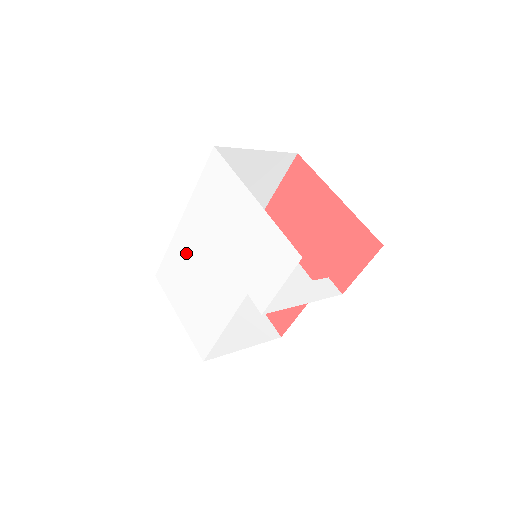
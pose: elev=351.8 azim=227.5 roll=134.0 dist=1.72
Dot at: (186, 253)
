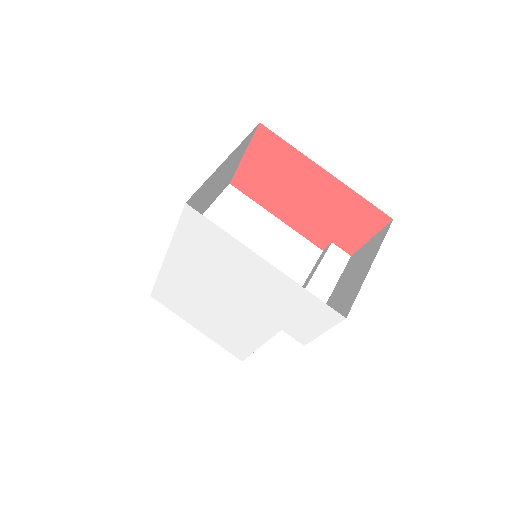
Dot at: (185, 287)
